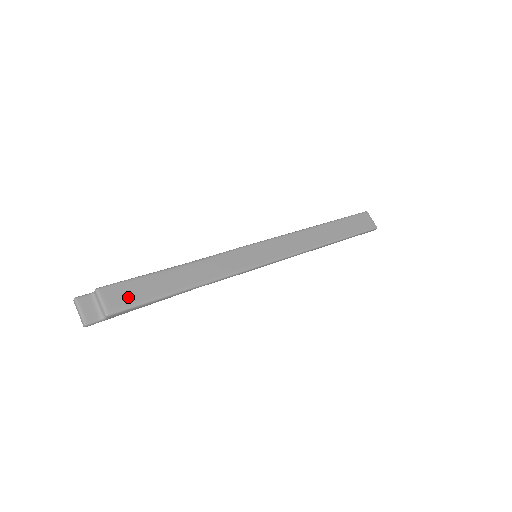
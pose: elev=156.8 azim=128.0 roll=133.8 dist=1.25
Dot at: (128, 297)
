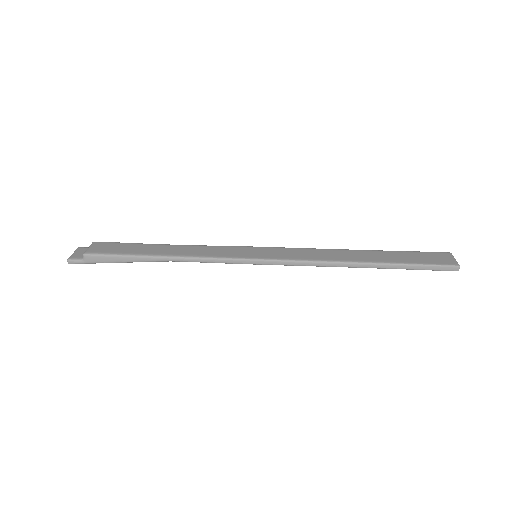
Dot at: (109, 249)
